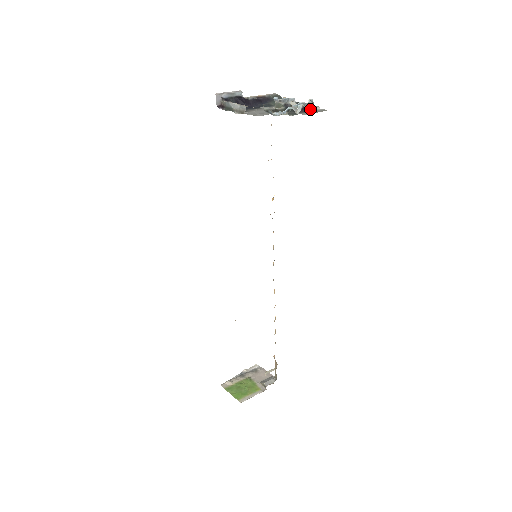
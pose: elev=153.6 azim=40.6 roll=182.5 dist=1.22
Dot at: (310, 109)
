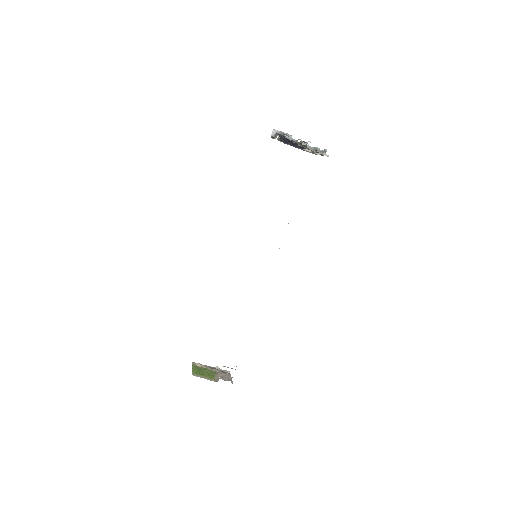
Dot at: occluded
